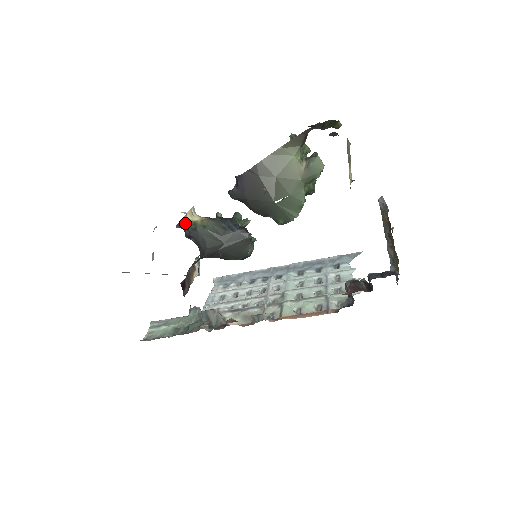
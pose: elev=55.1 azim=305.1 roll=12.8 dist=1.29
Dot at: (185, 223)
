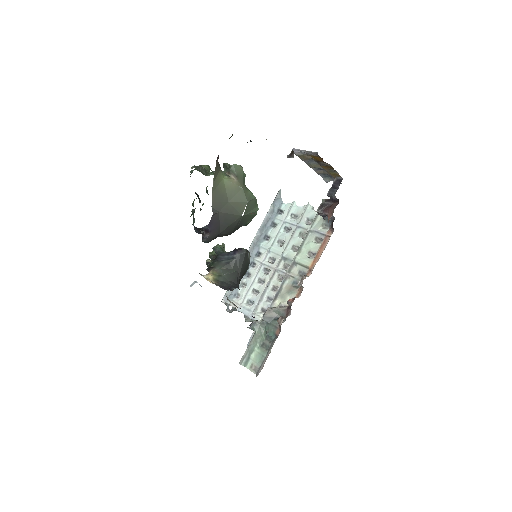
Dot at: occluded
